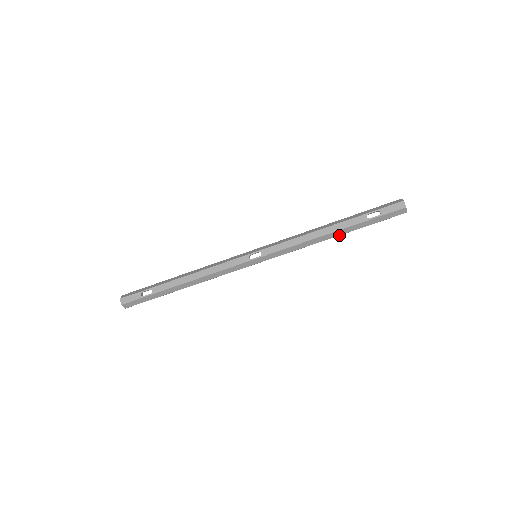
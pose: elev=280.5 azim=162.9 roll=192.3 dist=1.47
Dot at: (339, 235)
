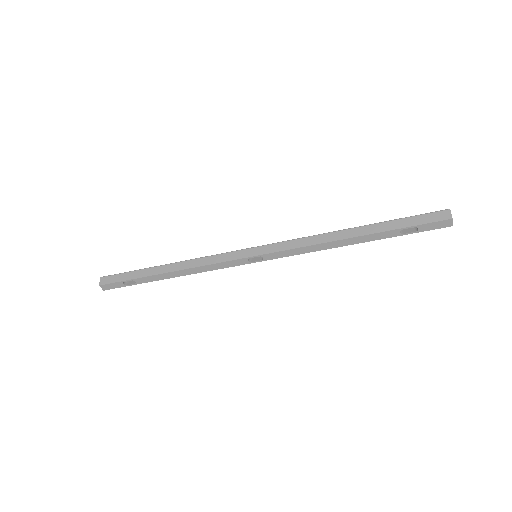
Dot at: occluded
